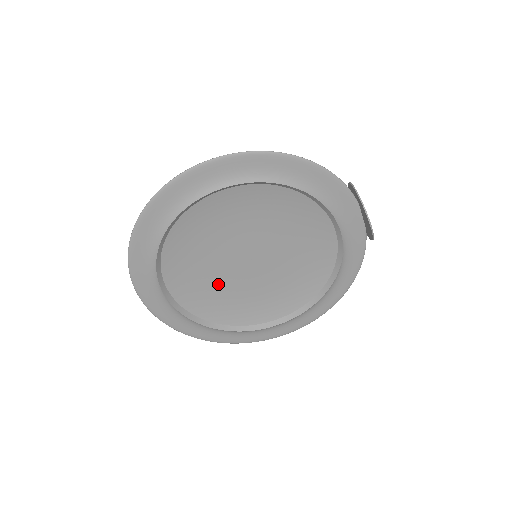
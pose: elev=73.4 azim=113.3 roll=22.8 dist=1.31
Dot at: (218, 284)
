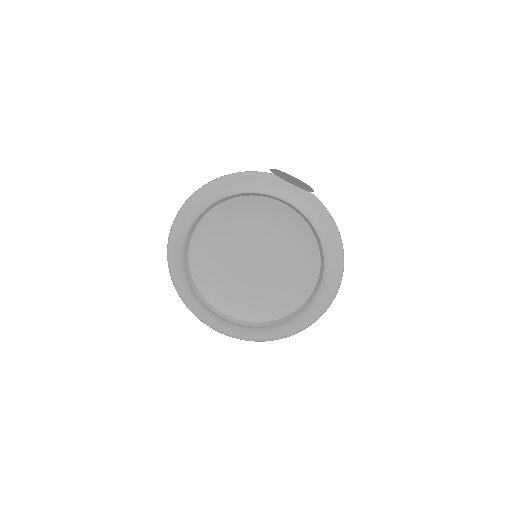
Dot at: (253, 292)
